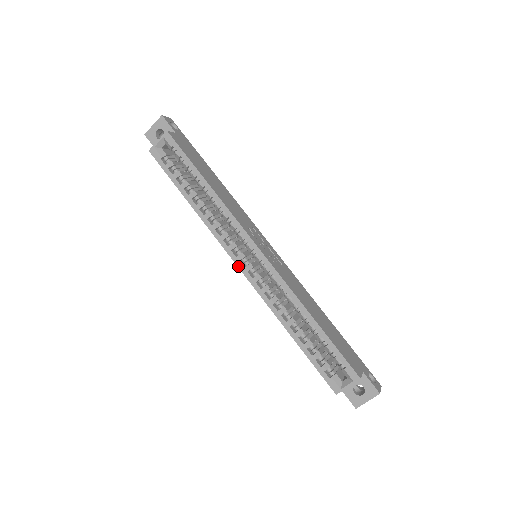
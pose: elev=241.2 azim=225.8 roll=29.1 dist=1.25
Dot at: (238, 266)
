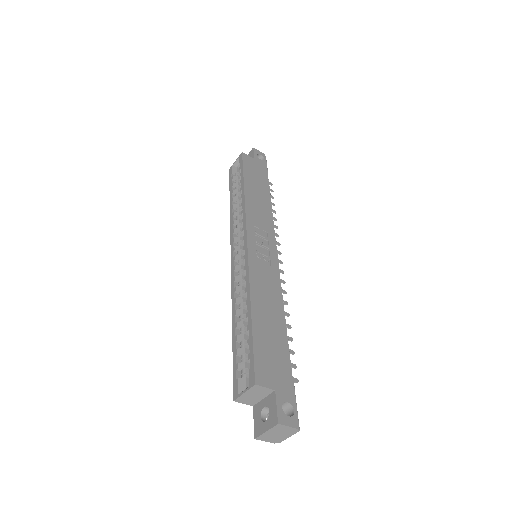
Dot at: (231, 256)
